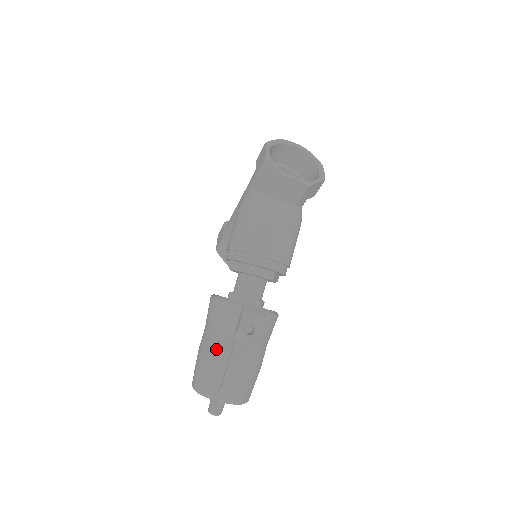
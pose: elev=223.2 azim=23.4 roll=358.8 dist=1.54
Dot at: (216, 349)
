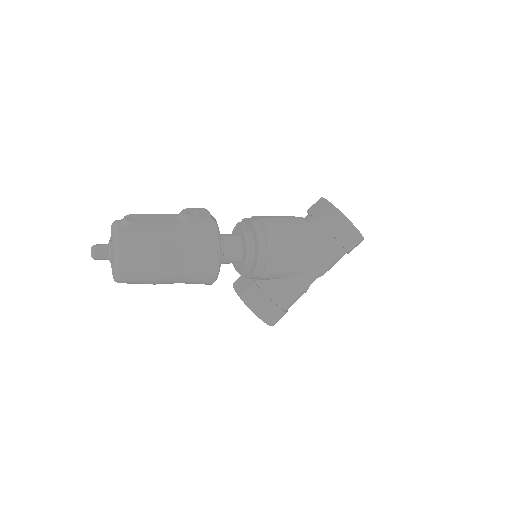
Dot at: occluded
